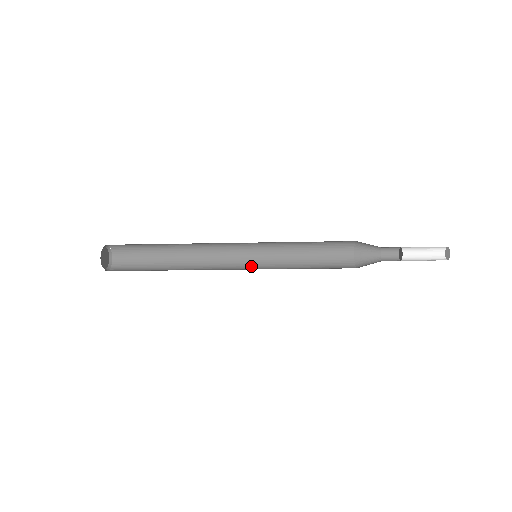
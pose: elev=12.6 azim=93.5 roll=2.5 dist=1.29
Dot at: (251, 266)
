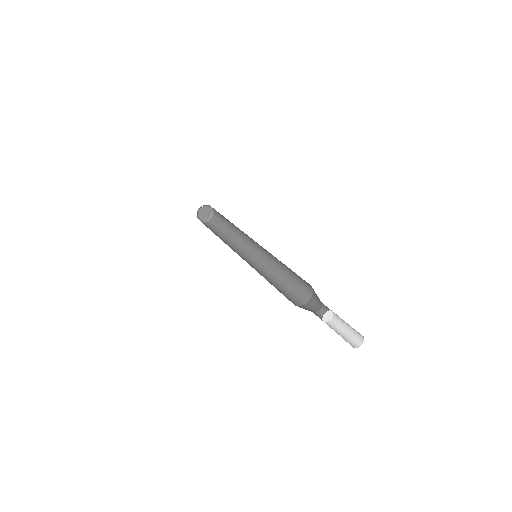
Dot at: (256, 262)
